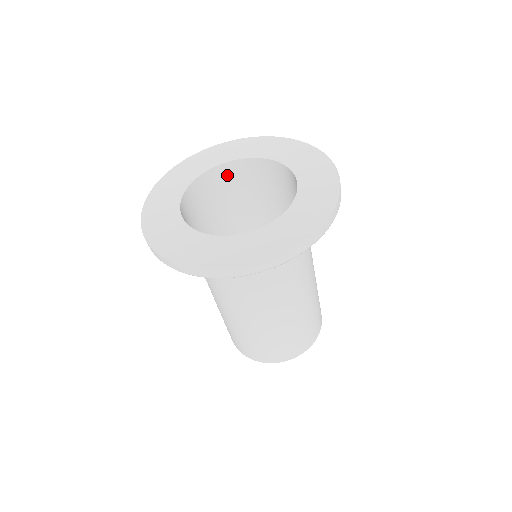
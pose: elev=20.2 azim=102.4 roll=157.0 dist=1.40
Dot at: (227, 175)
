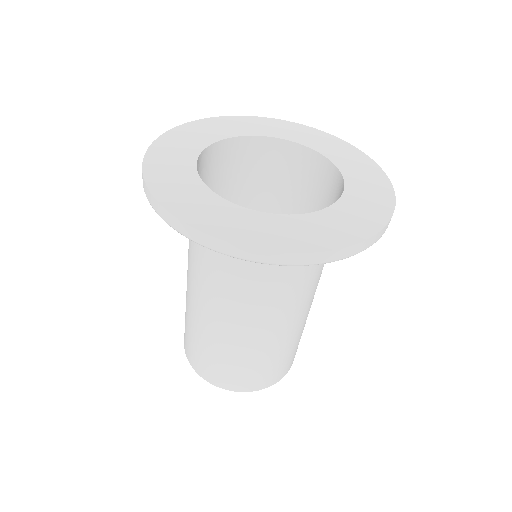
Dot at: (229, 154)
